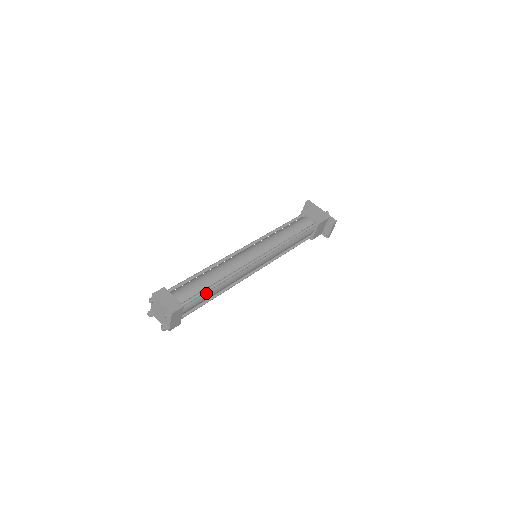
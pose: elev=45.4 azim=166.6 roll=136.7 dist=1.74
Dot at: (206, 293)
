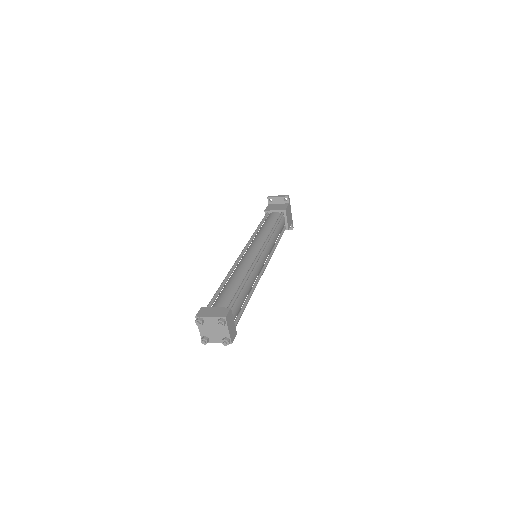
Dot at: occluded
